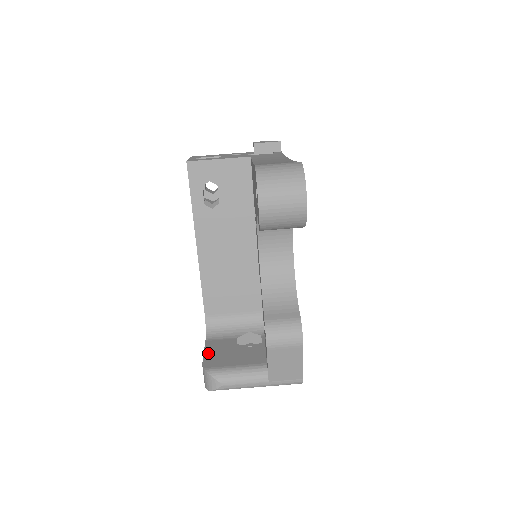
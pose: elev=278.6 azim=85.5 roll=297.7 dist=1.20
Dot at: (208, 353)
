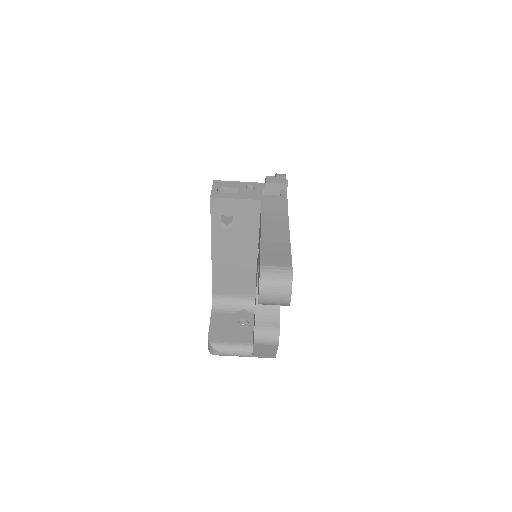
Dot at: (212, 326)
